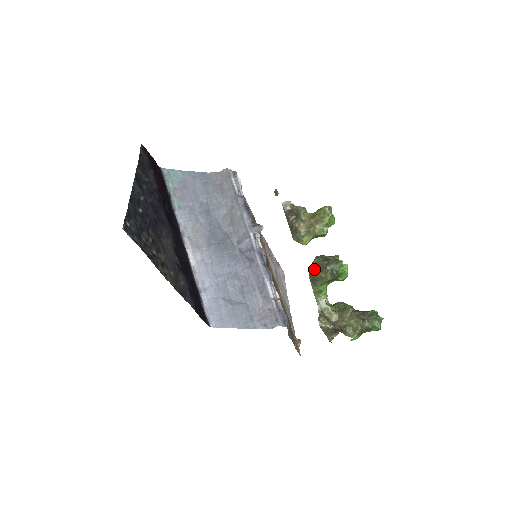
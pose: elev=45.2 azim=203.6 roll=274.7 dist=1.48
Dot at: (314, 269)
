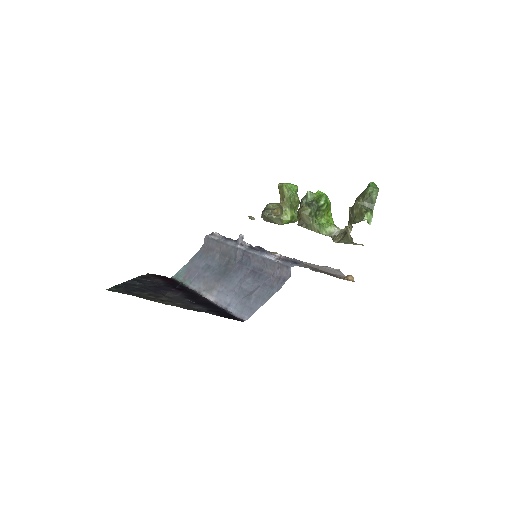
Dot at: (298, 218)
